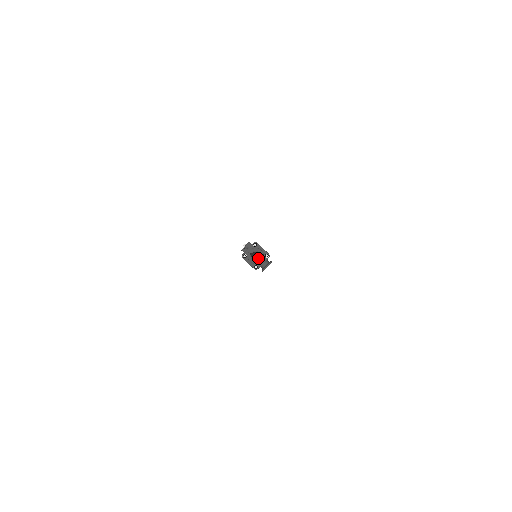
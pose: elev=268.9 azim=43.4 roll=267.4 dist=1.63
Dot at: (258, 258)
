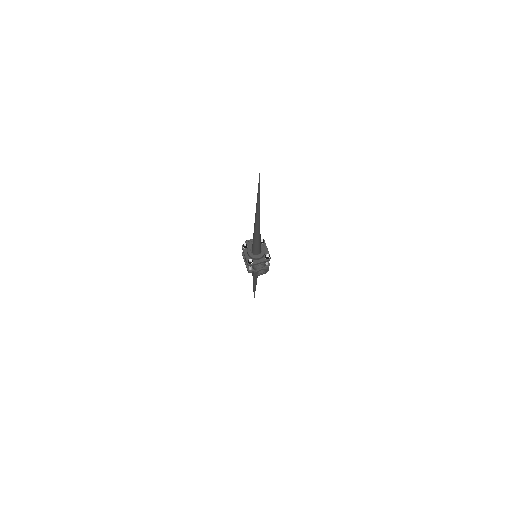
Dot at: (257, 253)
